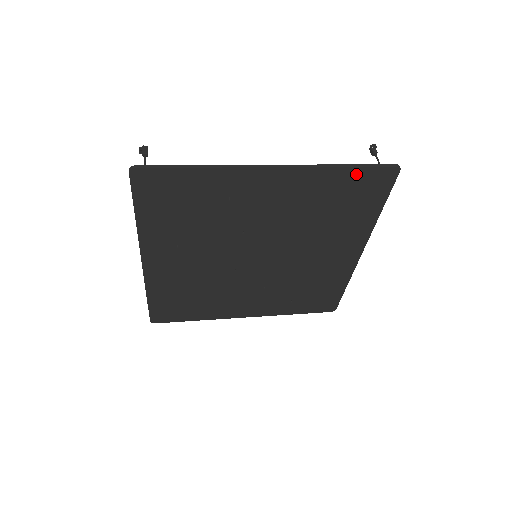
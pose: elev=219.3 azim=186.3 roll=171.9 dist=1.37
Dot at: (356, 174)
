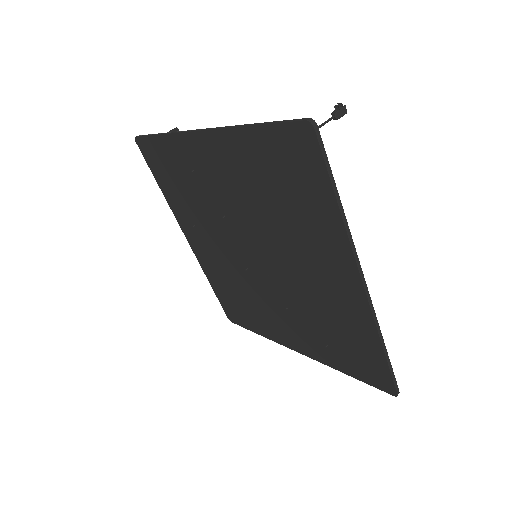
Dot at: (269, 137)
